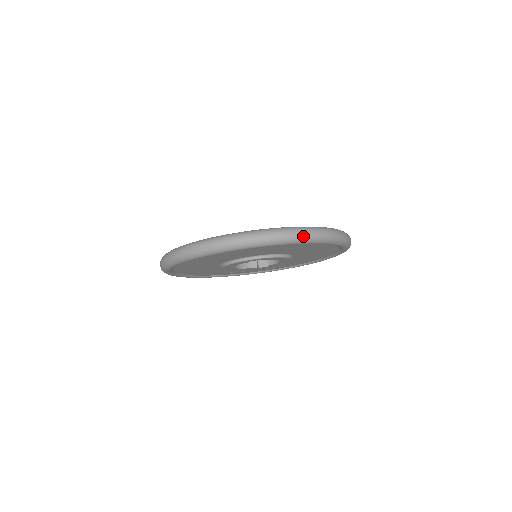
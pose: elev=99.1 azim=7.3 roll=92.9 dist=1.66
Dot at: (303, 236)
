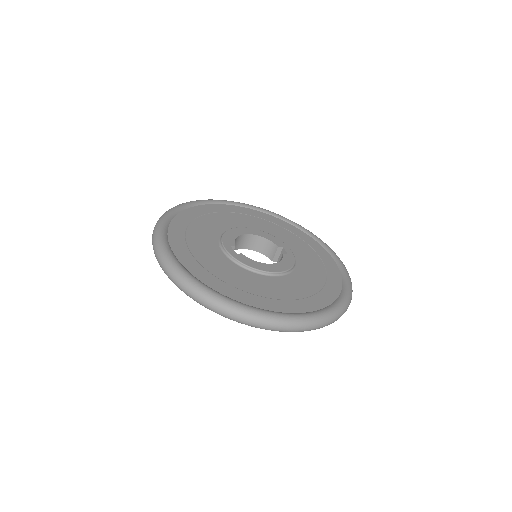
Dot at: (194, 298)
